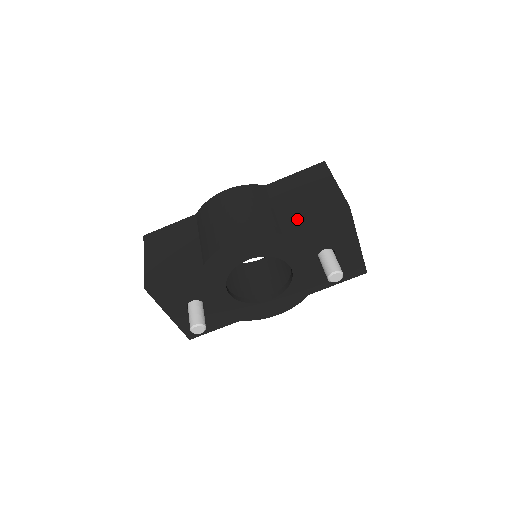
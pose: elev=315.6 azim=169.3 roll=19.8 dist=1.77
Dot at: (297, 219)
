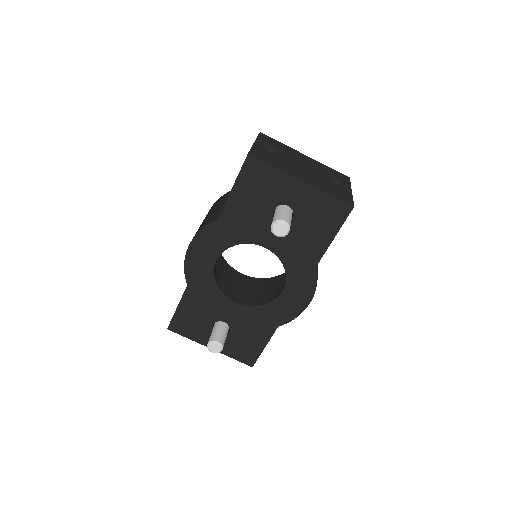
Dot at: occluded
